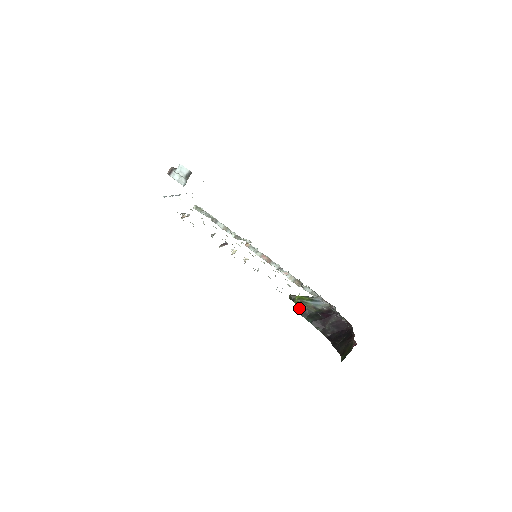
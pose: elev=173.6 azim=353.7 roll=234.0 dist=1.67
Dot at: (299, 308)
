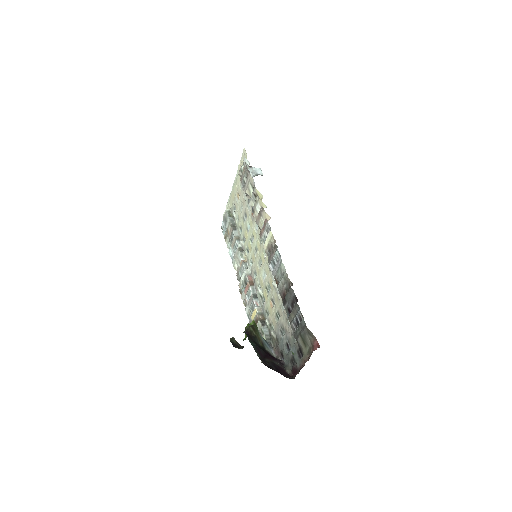
Dot at: (249, 330)
